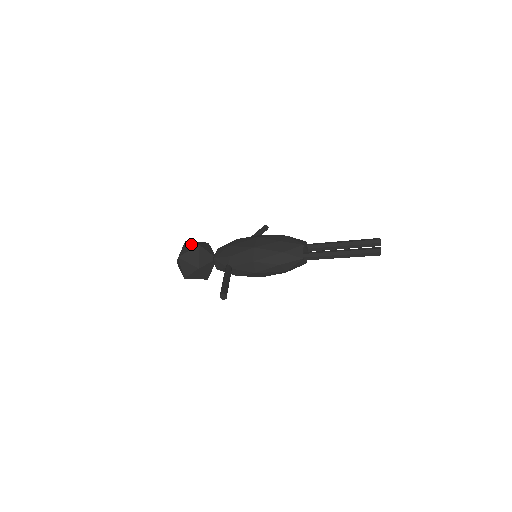
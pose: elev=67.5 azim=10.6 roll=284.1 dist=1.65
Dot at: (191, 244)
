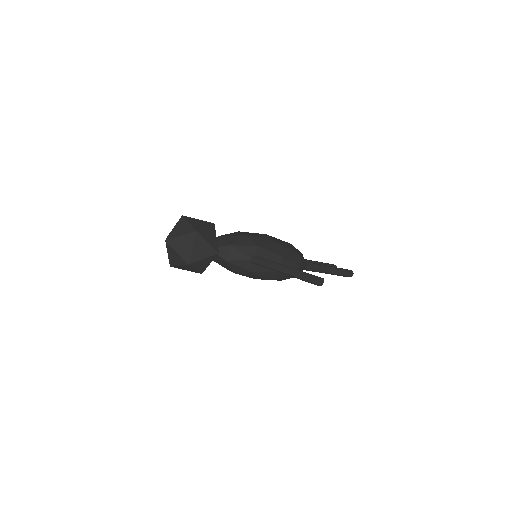
Dot at: (200, 220)
